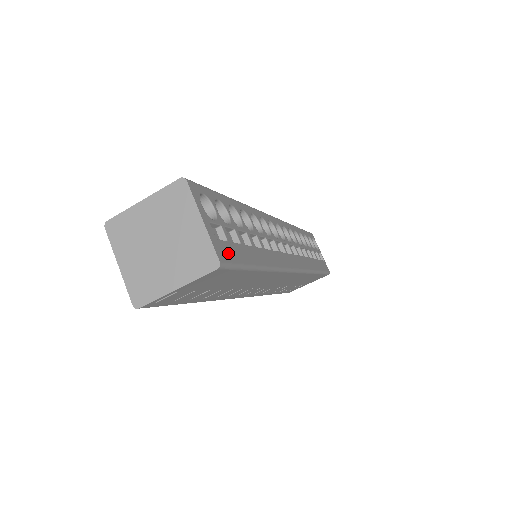
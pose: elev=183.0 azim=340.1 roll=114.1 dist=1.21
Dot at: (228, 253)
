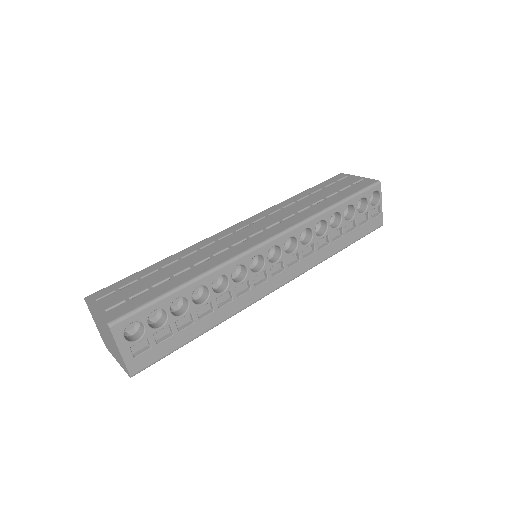
Dot at: (147, 360)
